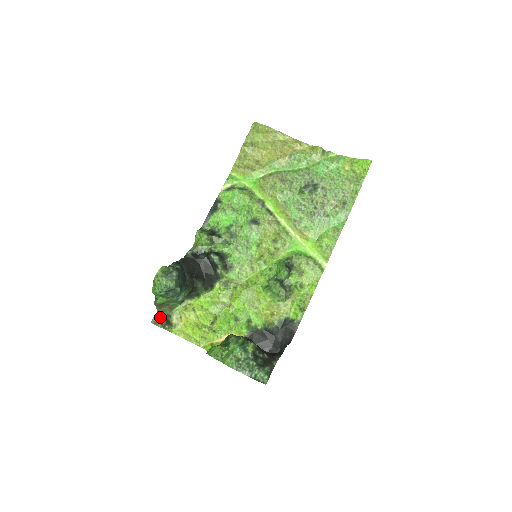
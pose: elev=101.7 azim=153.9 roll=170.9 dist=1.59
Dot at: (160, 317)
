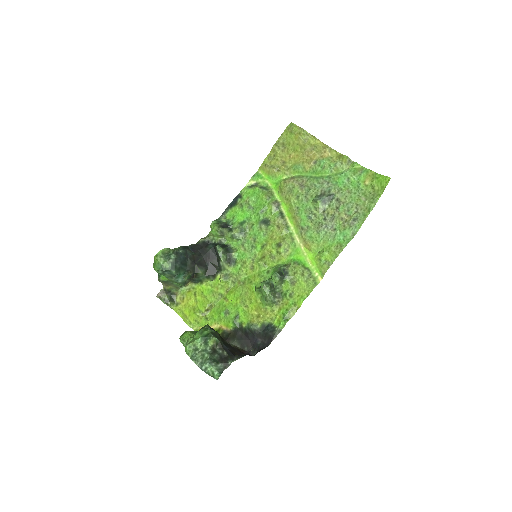
Dot at: (165, 293)
